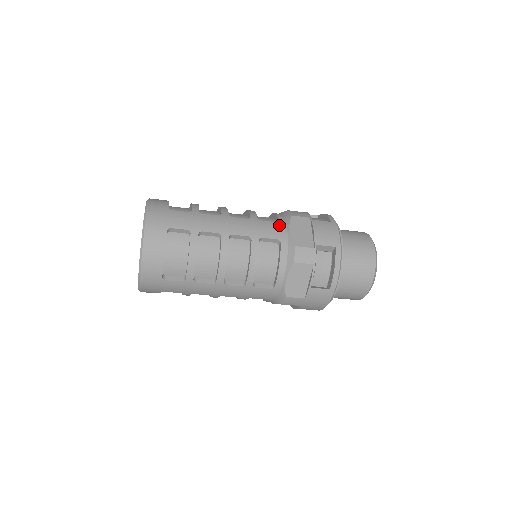
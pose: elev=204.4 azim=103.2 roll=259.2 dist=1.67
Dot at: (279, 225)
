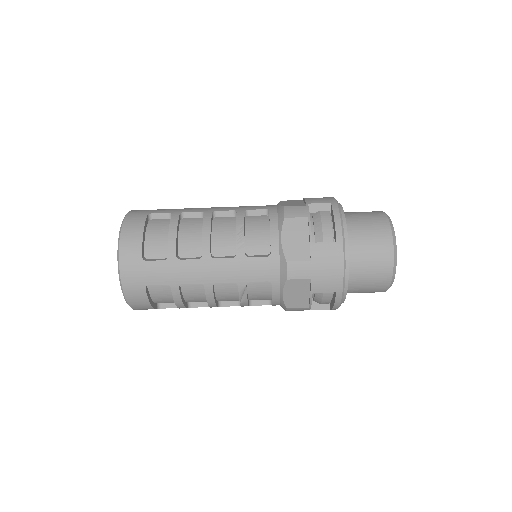
Dot at: (268, 205)
